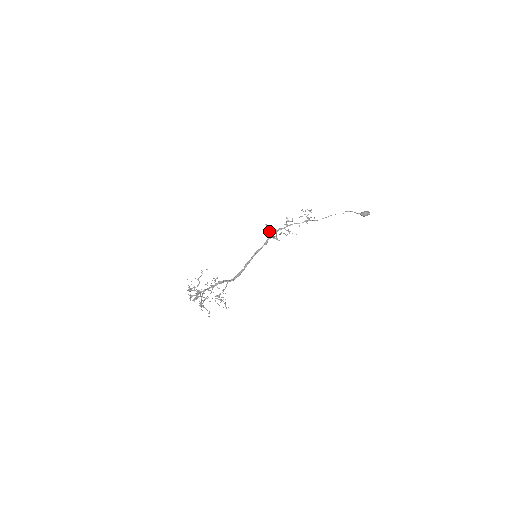
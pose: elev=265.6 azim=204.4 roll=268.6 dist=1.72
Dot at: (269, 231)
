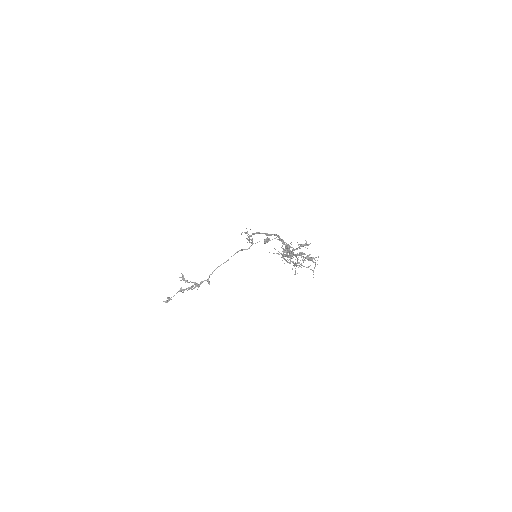
Dot at: (181, 287)
